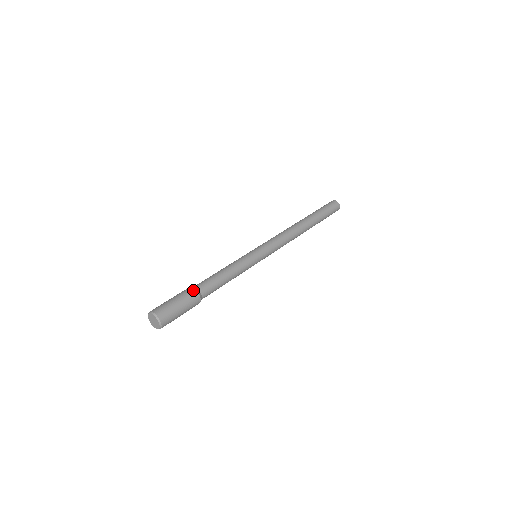
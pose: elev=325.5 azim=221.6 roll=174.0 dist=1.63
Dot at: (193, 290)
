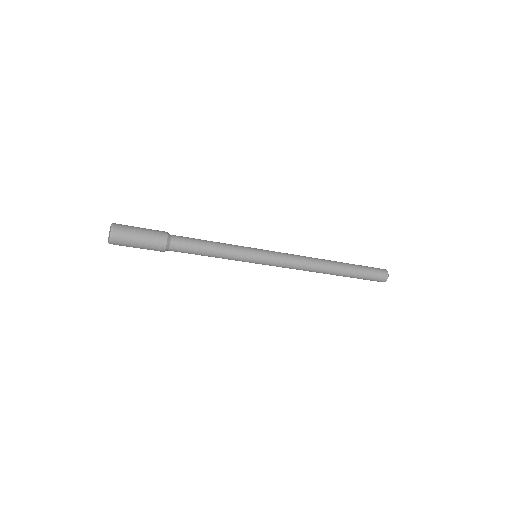
Dot at: occluded
